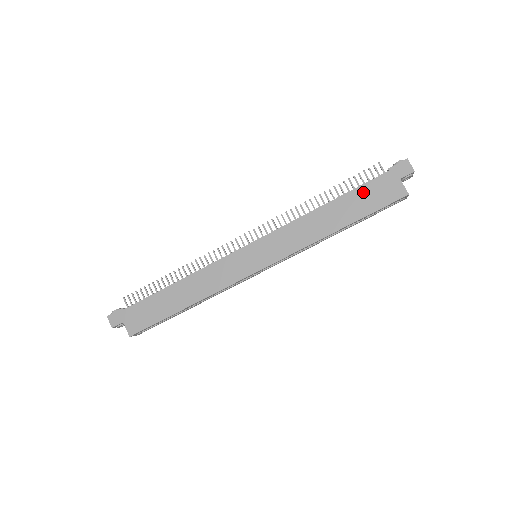
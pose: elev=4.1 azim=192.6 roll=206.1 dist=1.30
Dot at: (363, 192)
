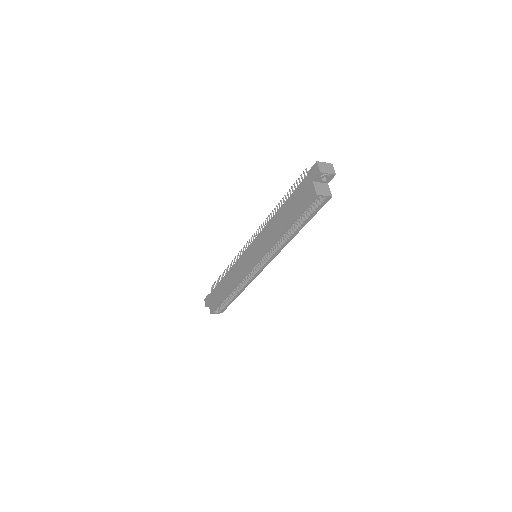
Dot at: (294, 197)
